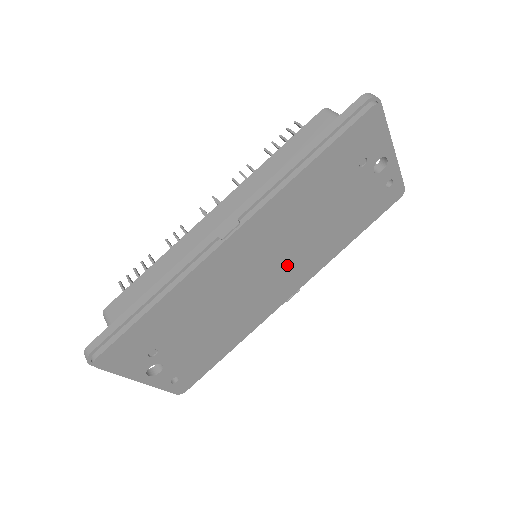
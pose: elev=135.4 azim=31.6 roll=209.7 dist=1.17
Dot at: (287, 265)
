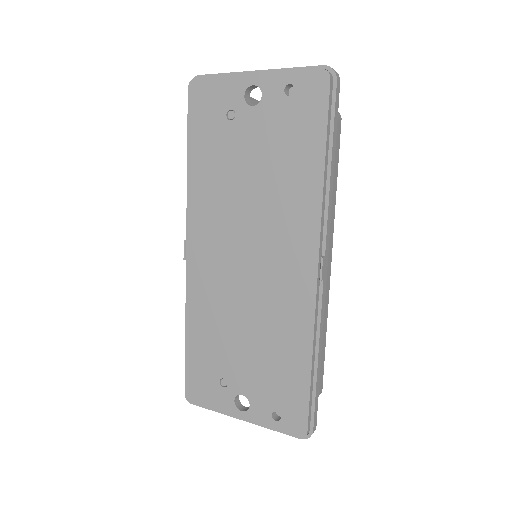
Dot at: (267, 244)
